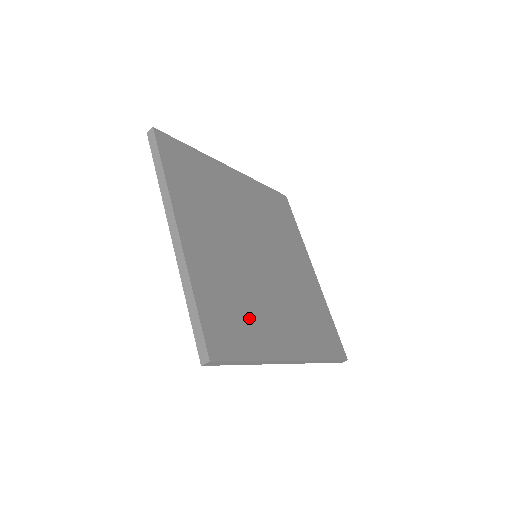
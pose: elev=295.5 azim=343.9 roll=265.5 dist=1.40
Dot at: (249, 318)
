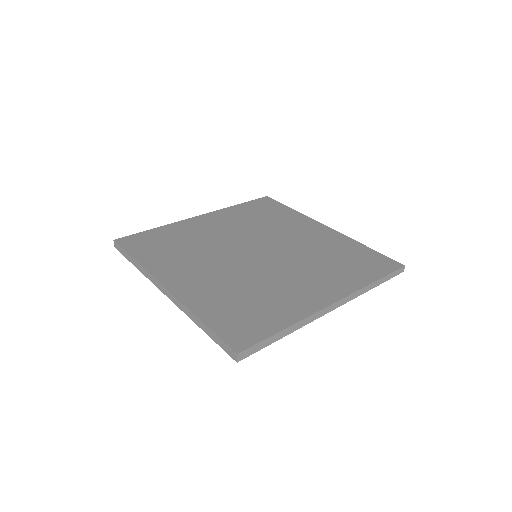
Dot at: (266, 302)
